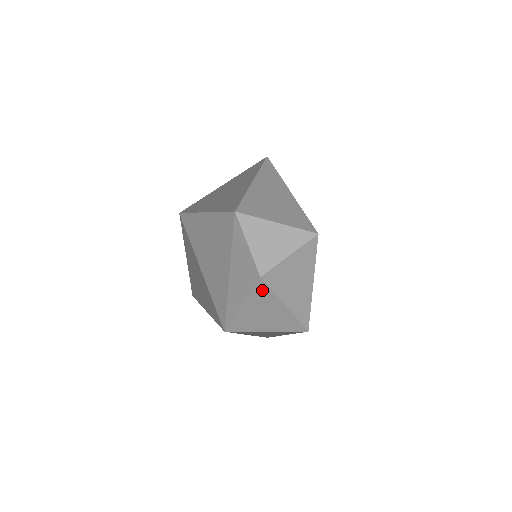
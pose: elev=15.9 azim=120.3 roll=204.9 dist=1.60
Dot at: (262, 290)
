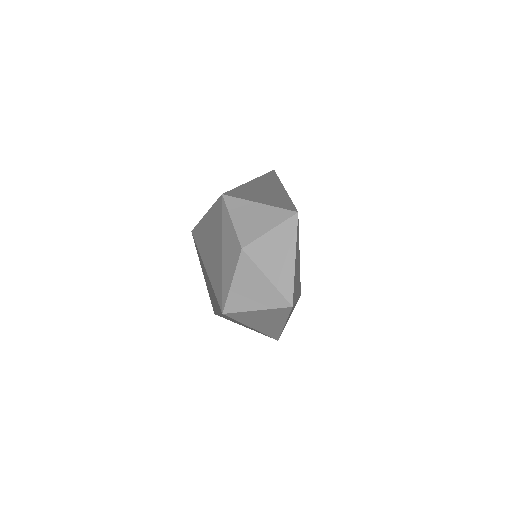
Dot at: (246, 264)
